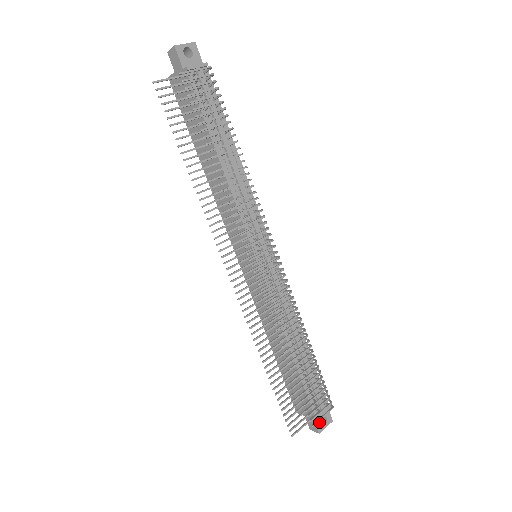
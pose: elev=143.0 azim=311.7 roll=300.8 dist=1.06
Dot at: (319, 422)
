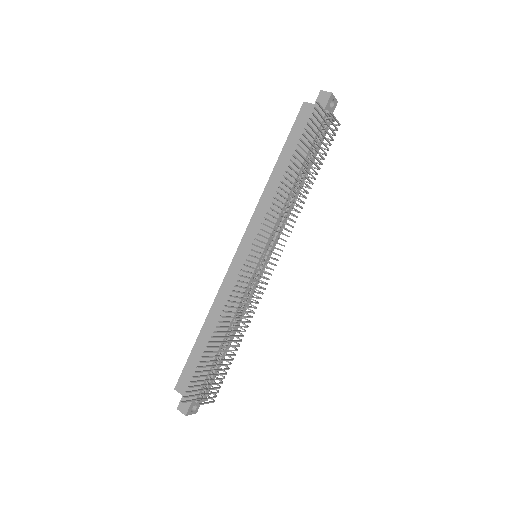
Dot at: (192, 407)
